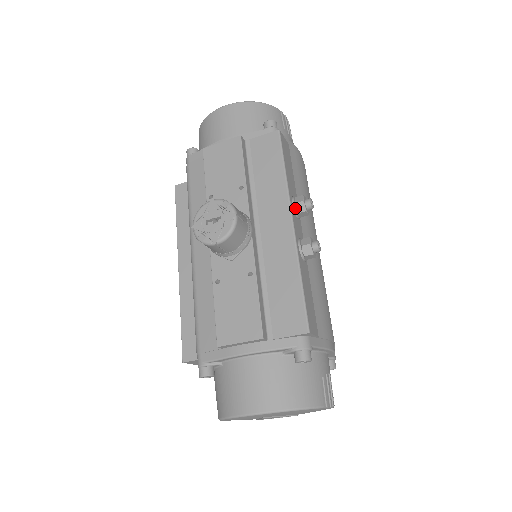
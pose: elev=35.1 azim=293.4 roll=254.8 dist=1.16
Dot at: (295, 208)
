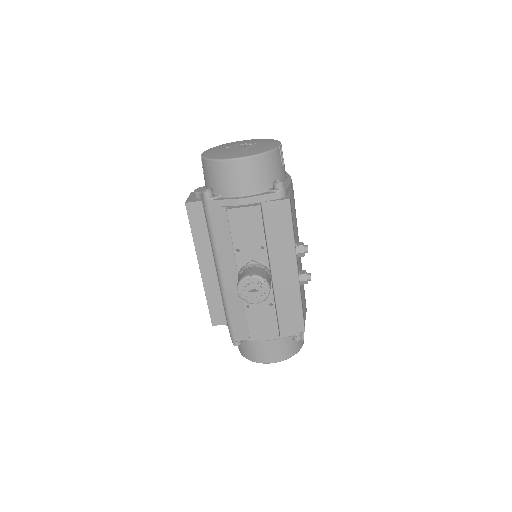
Dot at: (298, 256)
